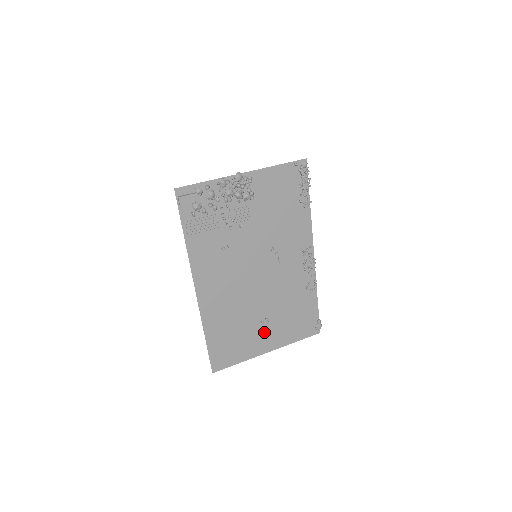
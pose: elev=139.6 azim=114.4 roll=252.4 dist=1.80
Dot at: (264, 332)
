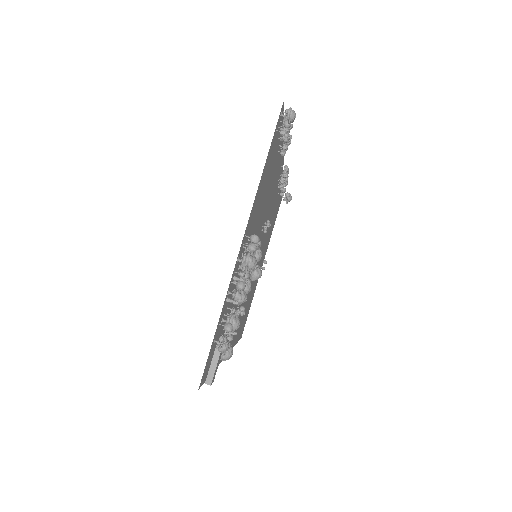
Dot at: (260, 266)
